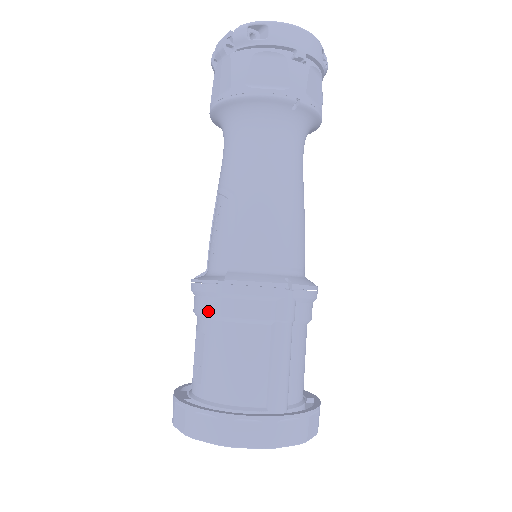
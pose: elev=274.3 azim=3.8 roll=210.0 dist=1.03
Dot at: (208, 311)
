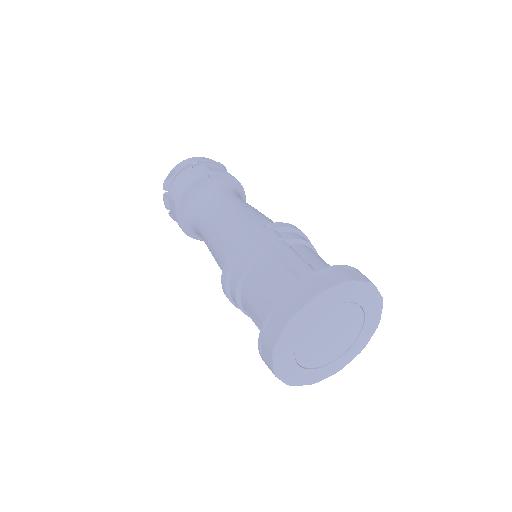
Dot at: (235, 285)
